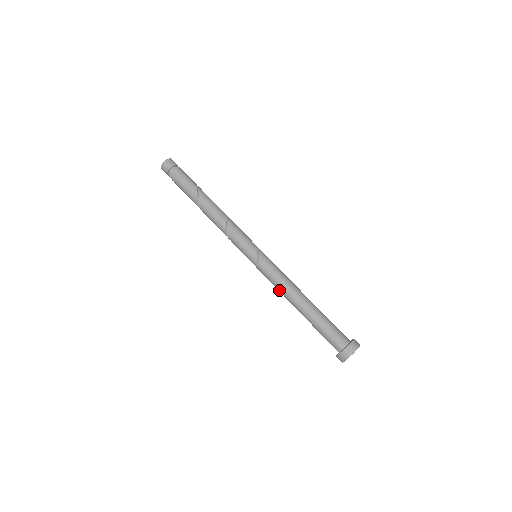
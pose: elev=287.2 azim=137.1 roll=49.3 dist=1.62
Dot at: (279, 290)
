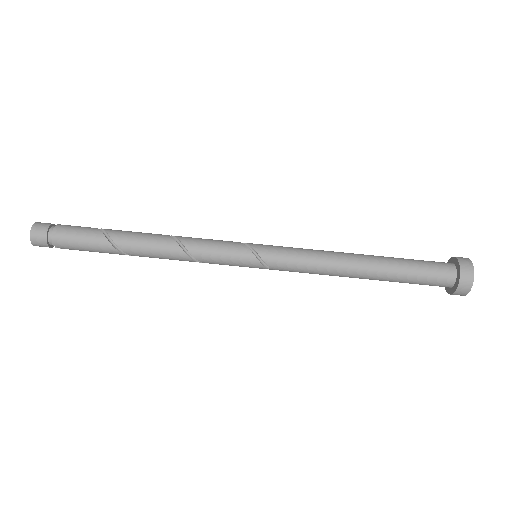
Dot at: occluded
